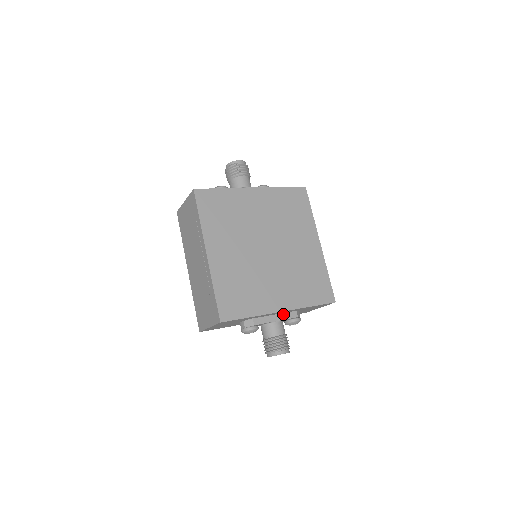
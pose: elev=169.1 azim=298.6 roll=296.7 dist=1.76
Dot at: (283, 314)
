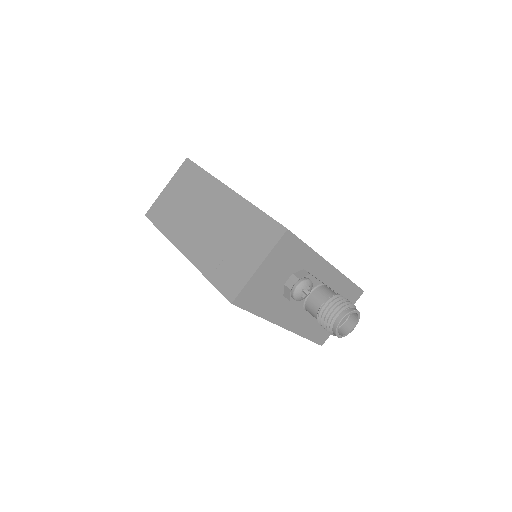
Dot at: (326, 285)
